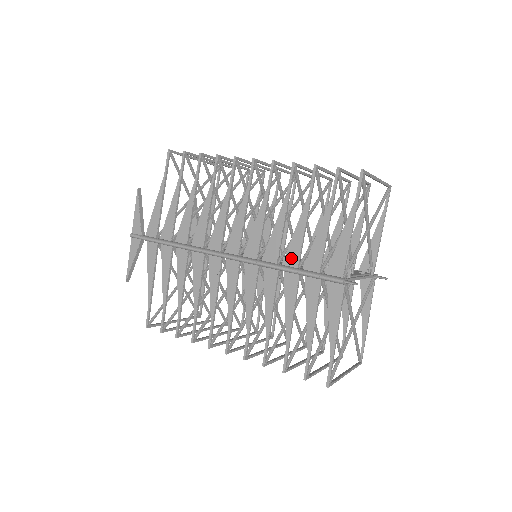
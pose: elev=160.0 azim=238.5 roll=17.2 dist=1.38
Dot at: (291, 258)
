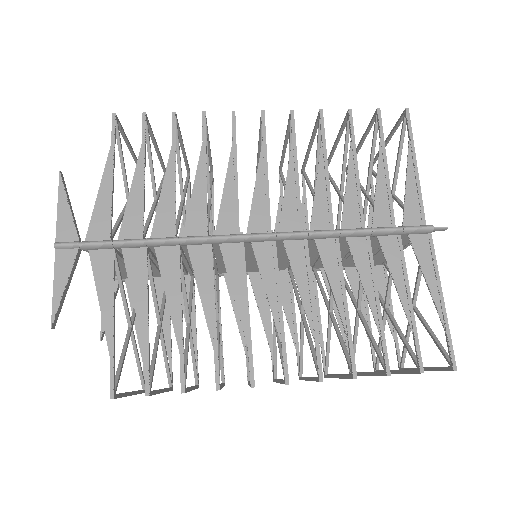
Dot at: (352, 219)
